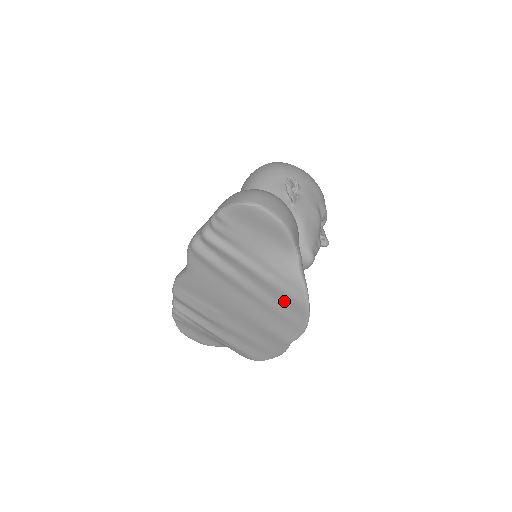
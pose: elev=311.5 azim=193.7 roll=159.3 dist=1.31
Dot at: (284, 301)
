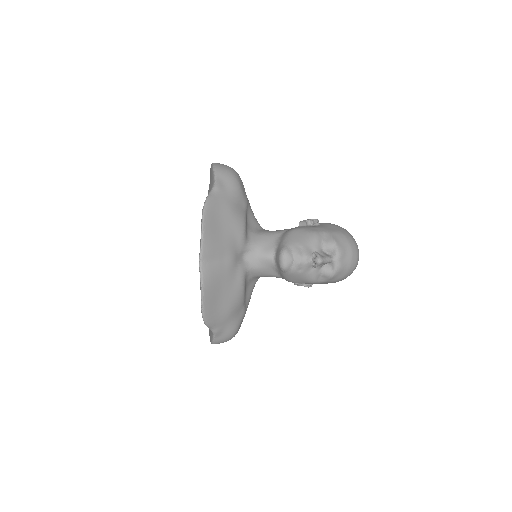
Dot at: occluded
